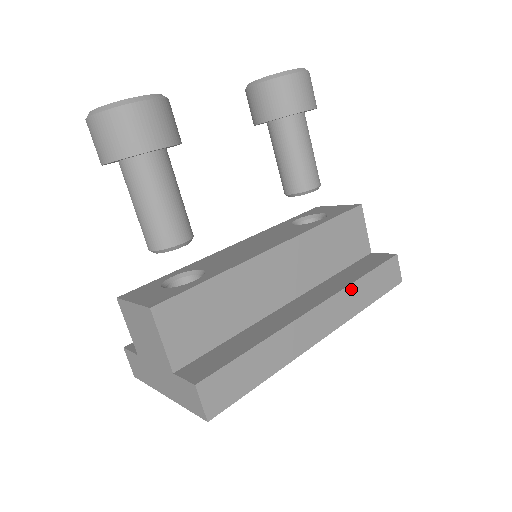
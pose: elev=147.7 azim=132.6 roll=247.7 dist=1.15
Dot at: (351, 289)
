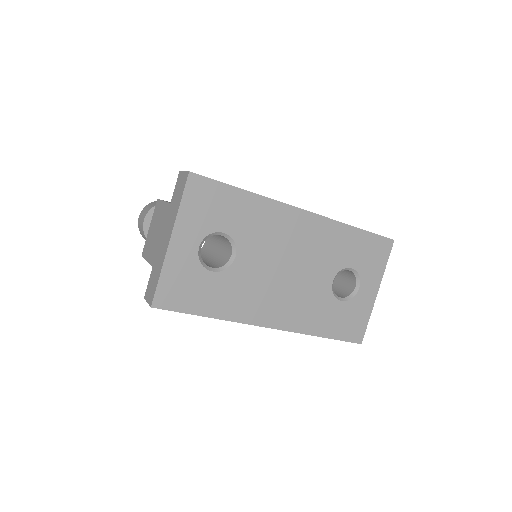
Dot at: occluded
